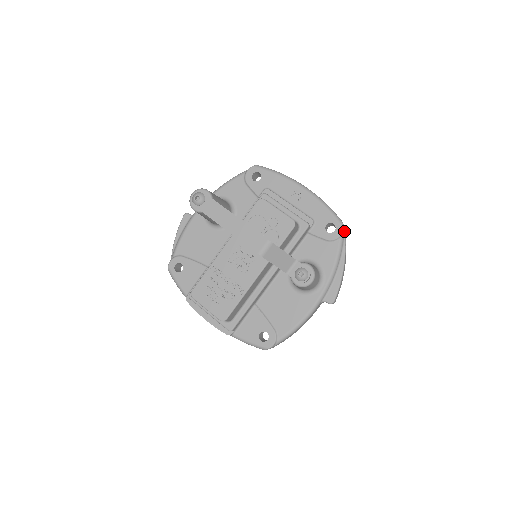
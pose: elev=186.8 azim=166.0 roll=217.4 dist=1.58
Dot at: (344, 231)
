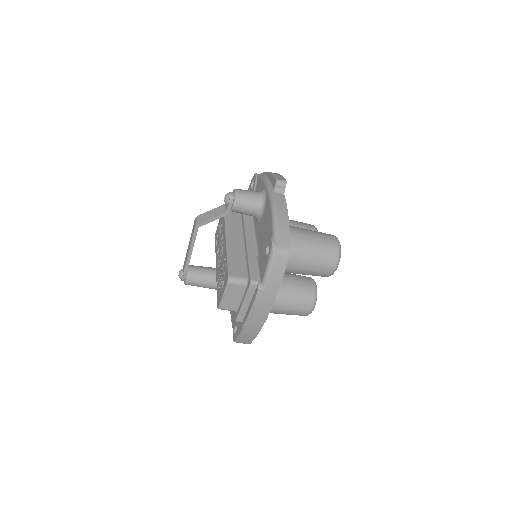
Dot at: occluded
